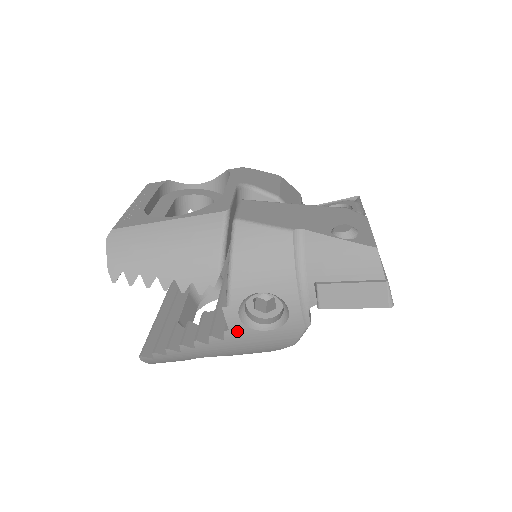
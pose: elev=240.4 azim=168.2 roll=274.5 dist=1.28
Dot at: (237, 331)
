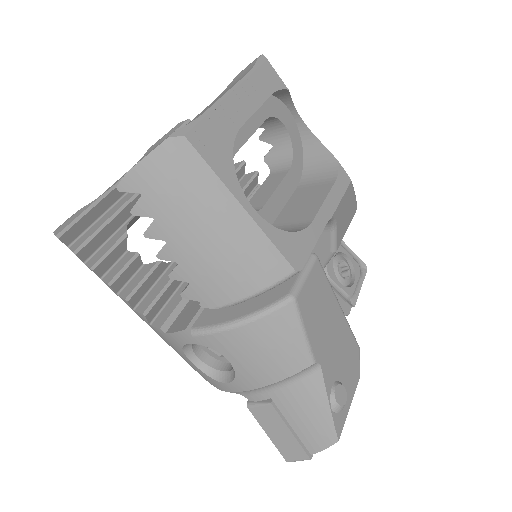
Dot at: (170, 339)
